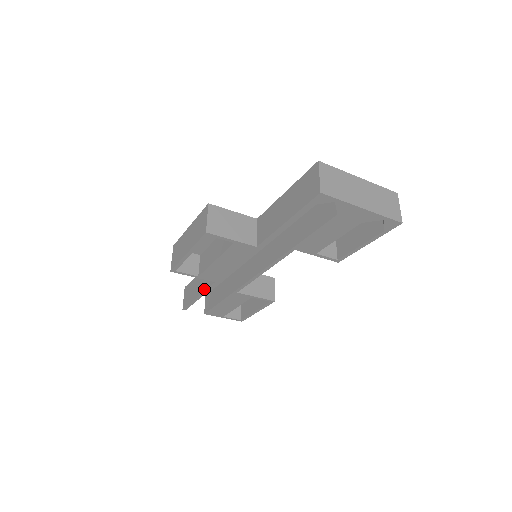
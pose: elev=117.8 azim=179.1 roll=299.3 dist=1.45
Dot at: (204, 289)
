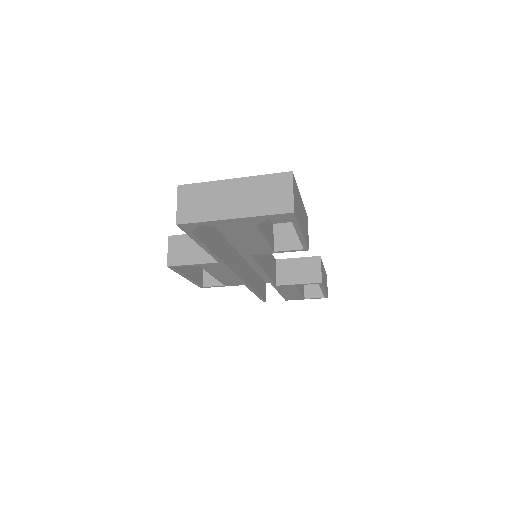
Dot at: occluded
